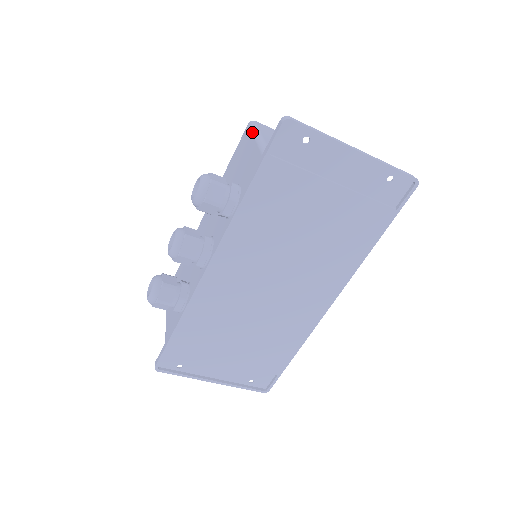
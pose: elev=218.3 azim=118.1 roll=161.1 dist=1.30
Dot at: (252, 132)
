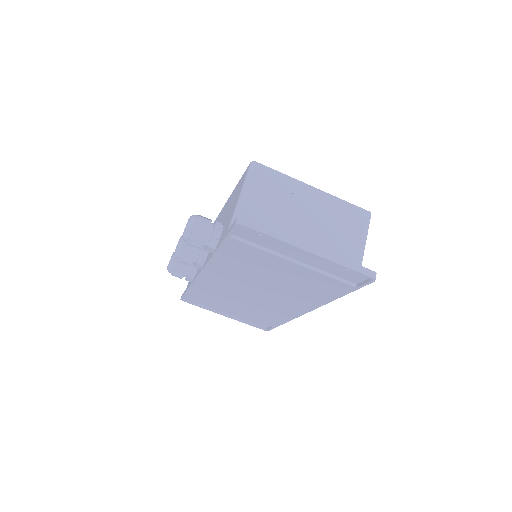
Dot at: (243, 183)
